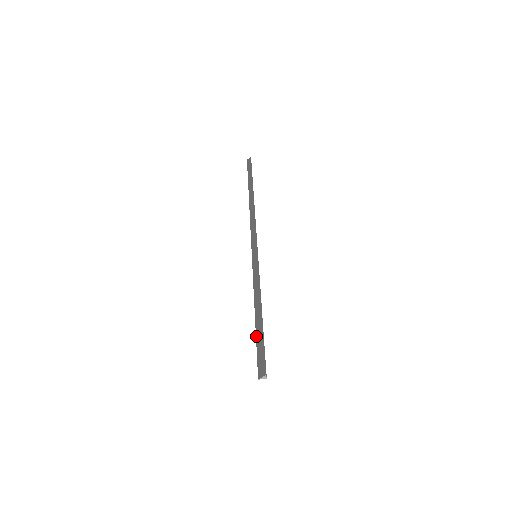
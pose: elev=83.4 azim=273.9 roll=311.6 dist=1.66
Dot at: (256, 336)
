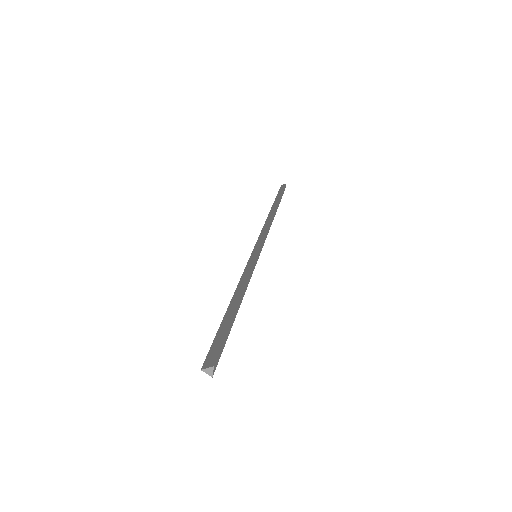
Dot at: (220, 324)
